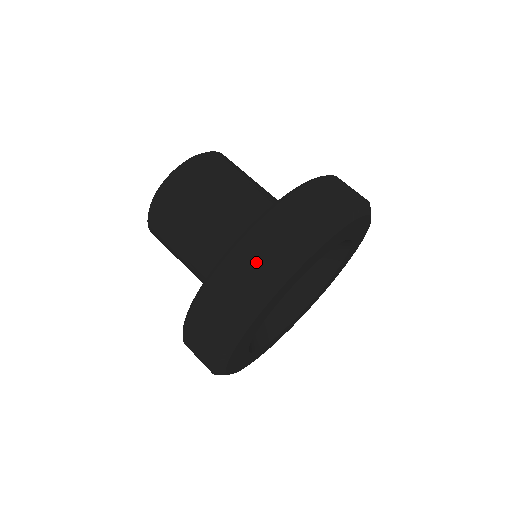
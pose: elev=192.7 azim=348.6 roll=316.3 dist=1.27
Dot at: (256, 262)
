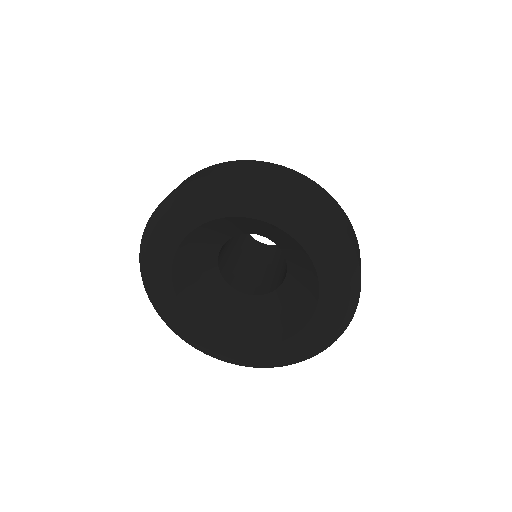
Dot at: (307, 185)
